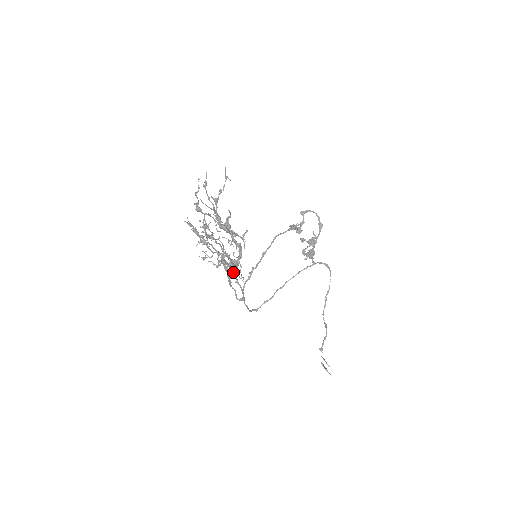
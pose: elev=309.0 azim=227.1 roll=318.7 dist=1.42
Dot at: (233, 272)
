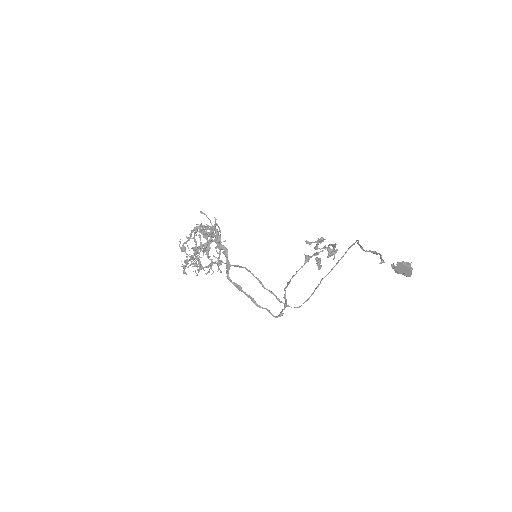
Dot at: (215, 242)
